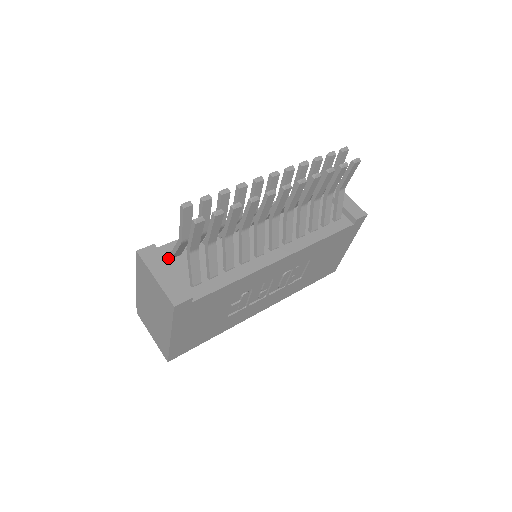
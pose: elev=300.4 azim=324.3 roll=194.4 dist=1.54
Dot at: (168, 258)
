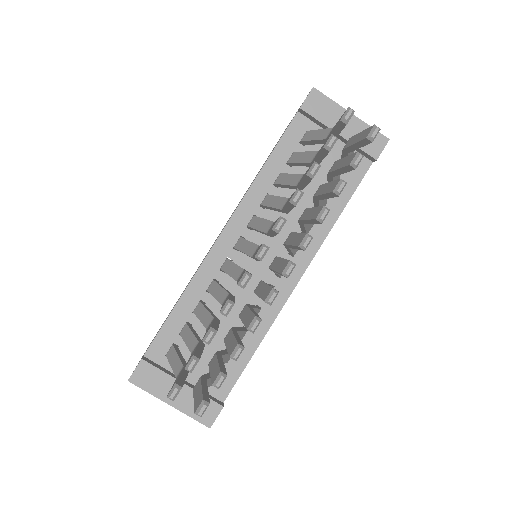
Dot at: (166, 360)
